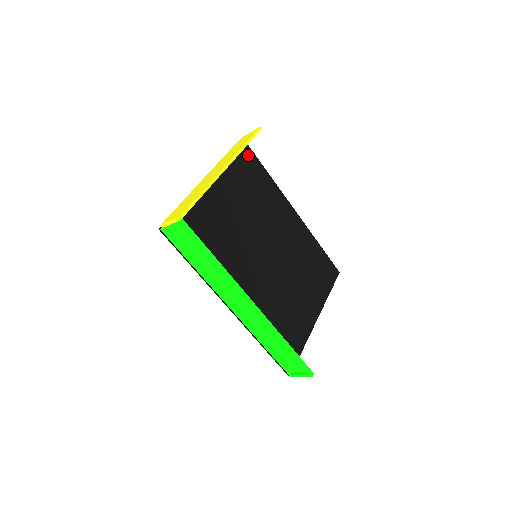
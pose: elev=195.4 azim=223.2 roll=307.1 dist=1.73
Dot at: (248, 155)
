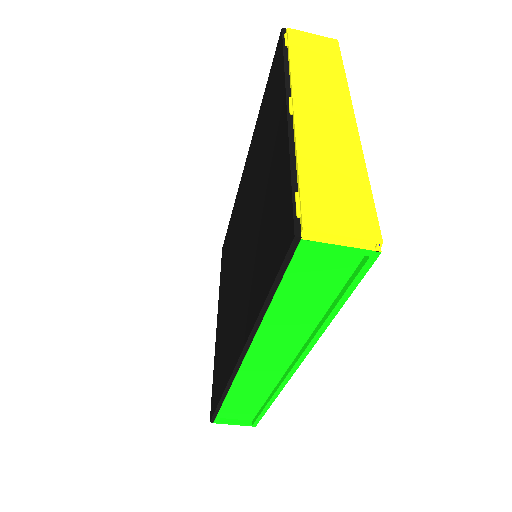
Dot at: occluded
